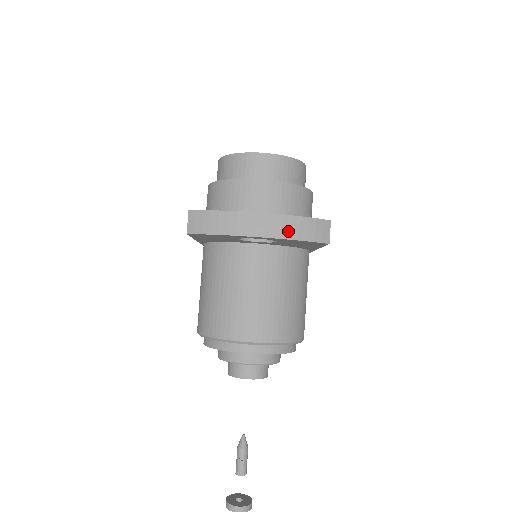
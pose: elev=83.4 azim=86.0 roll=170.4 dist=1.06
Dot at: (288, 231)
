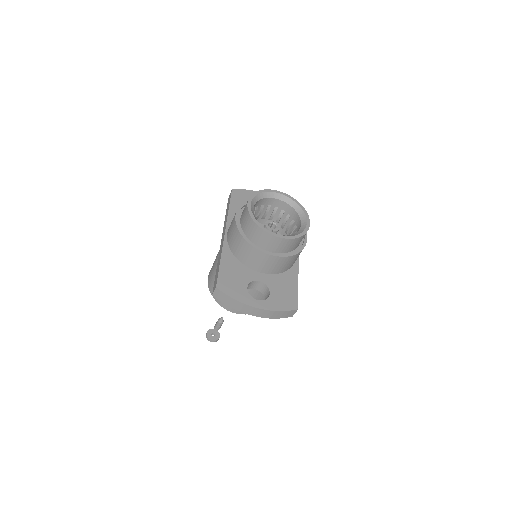
Dot at: (270, 316)
